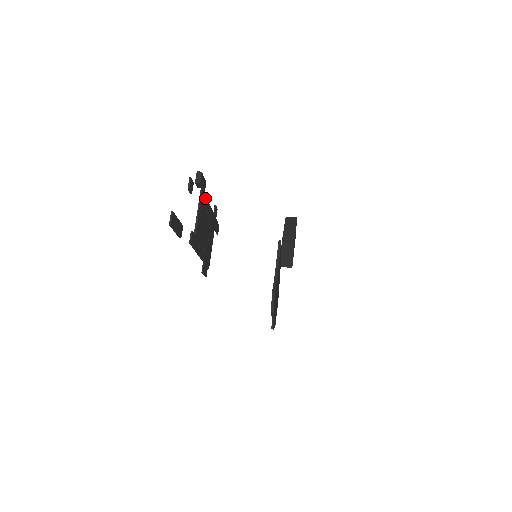
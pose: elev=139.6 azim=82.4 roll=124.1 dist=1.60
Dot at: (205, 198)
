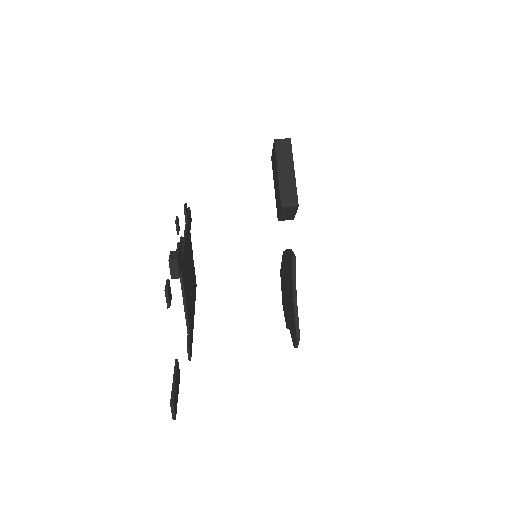
Dot at: (183, 259)
